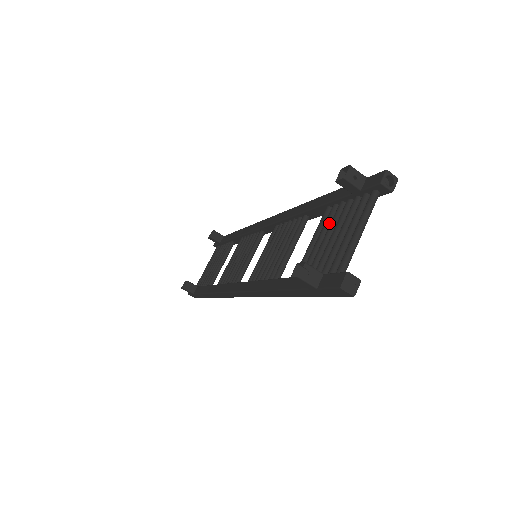
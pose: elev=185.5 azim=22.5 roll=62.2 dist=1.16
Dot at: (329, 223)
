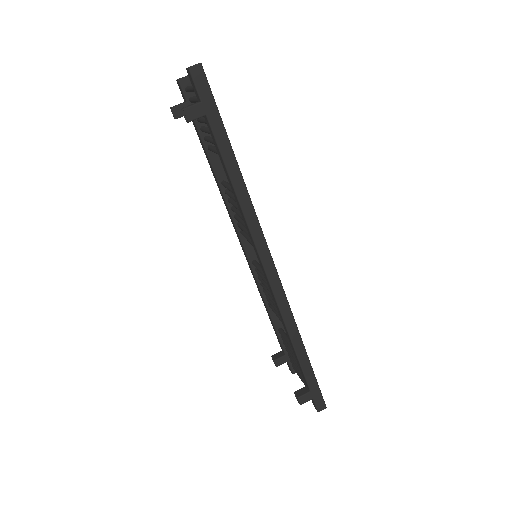
Dot at: (208, 137)
